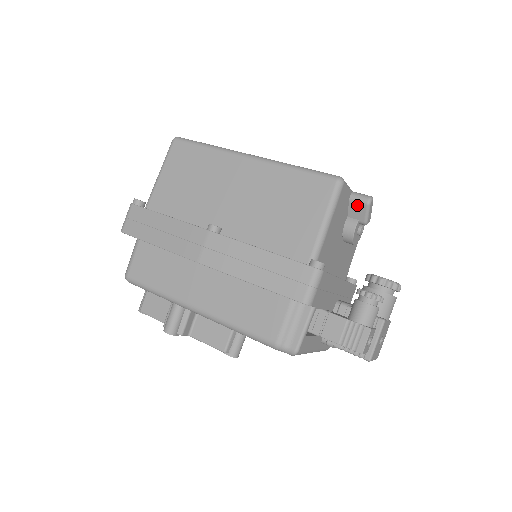
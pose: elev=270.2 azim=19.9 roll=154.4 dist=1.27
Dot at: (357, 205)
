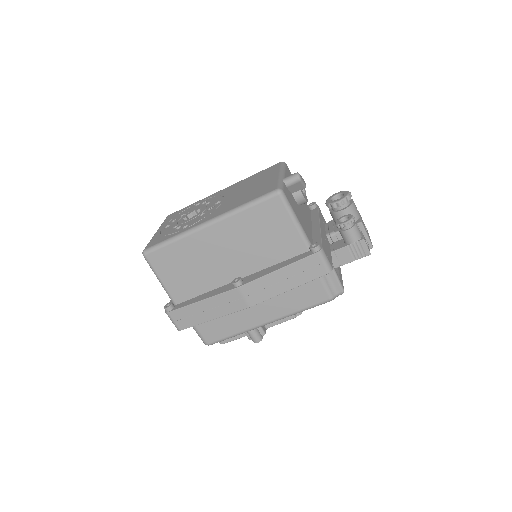
Dot at: (294, 186)
